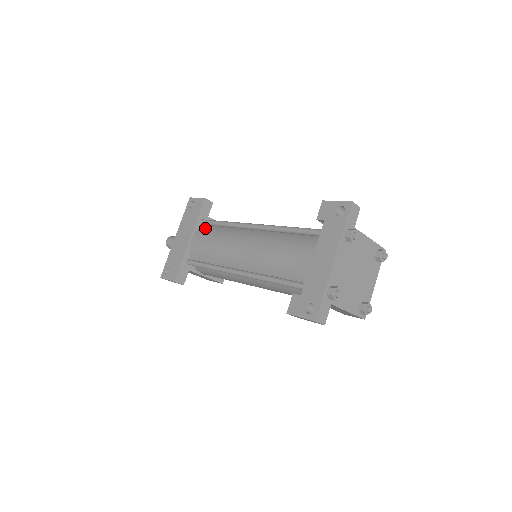
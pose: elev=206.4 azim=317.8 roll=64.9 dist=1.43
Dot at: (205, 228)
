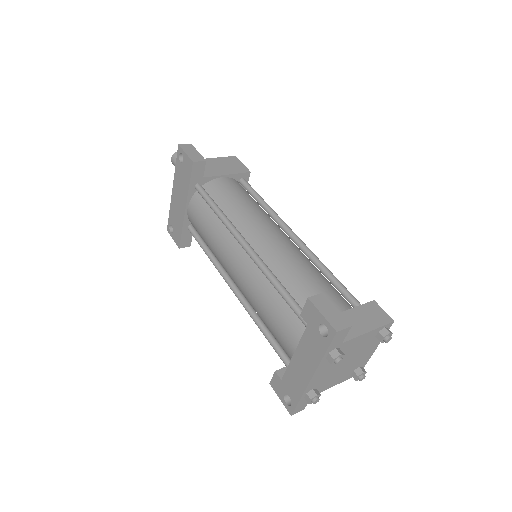
Dot at: (200, 200)
